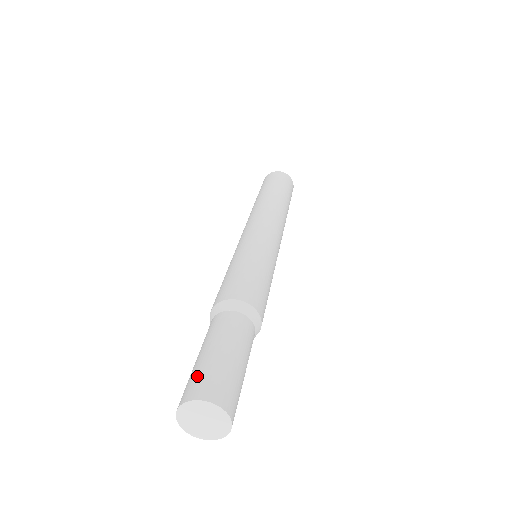
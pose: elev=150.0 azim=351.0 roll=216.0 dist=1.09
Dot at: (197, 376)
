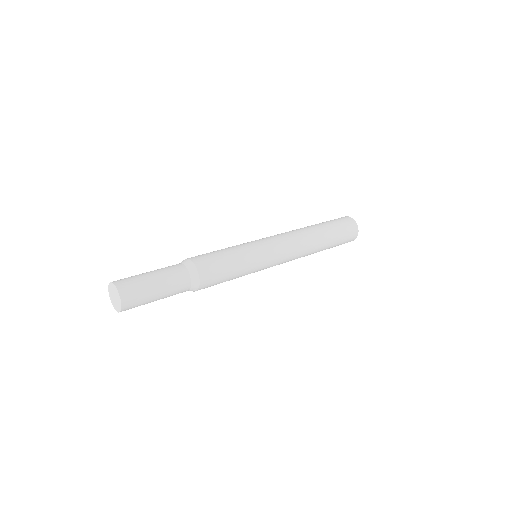
Dot at: occluded
